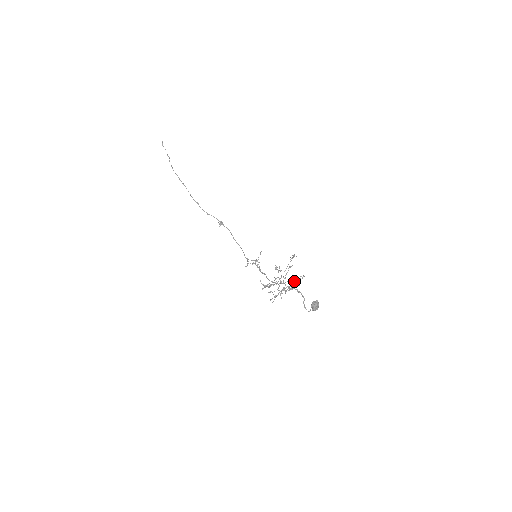
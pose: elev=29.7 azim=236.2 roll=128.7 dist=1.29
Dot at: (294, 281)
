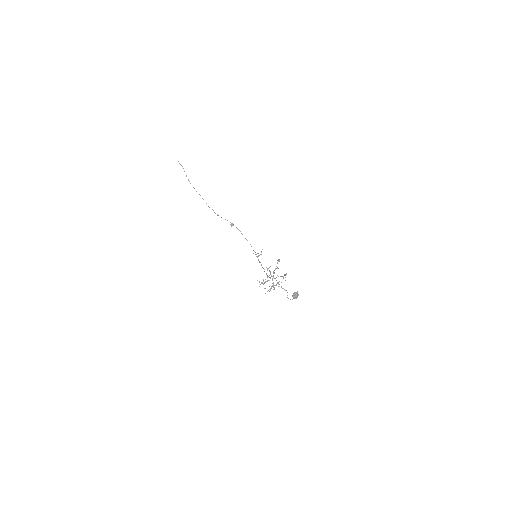
Dot at: occluded
